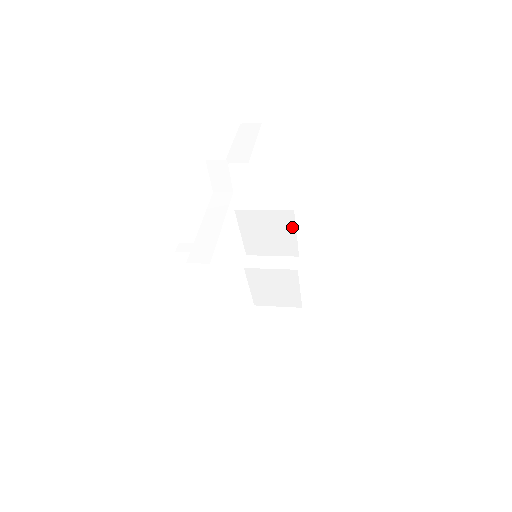
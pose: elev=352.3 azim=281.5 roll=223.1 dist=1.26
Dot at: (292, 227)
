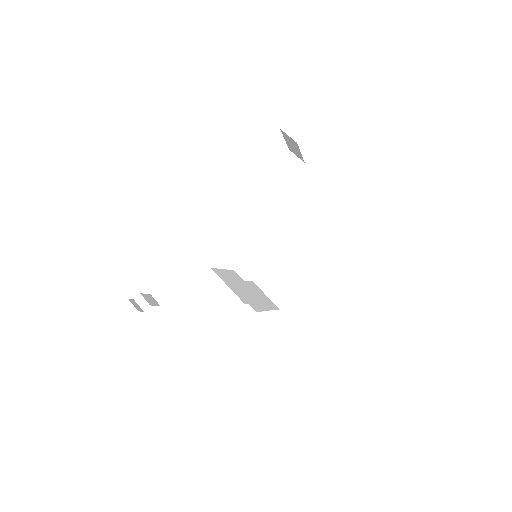
Dot at: occluded
